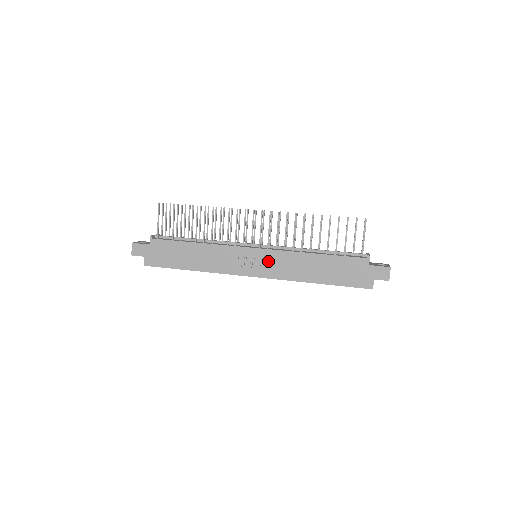
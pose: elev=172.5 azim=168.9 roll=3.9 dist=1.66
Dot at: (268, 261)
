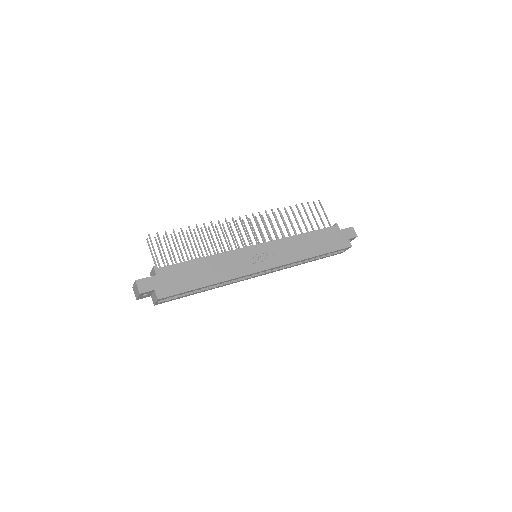
Dot at: (272, 252)
